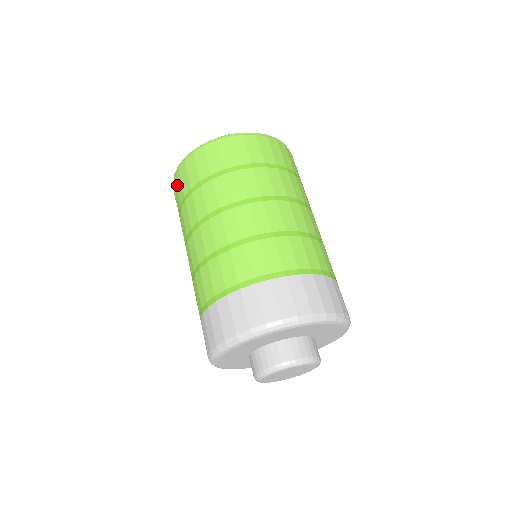
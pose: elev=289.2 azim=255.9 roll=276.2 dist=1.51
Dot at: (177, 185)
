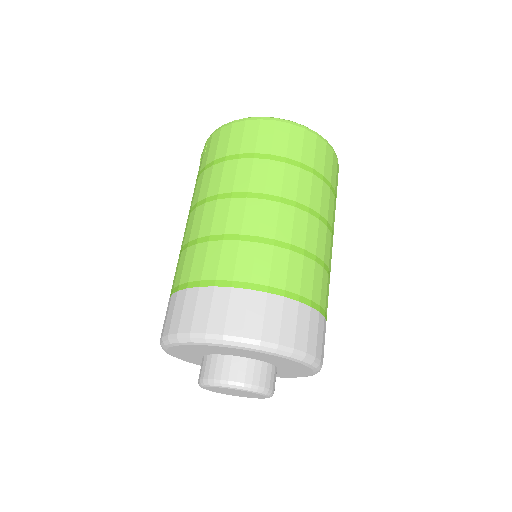
Dot at: (211, 144)
